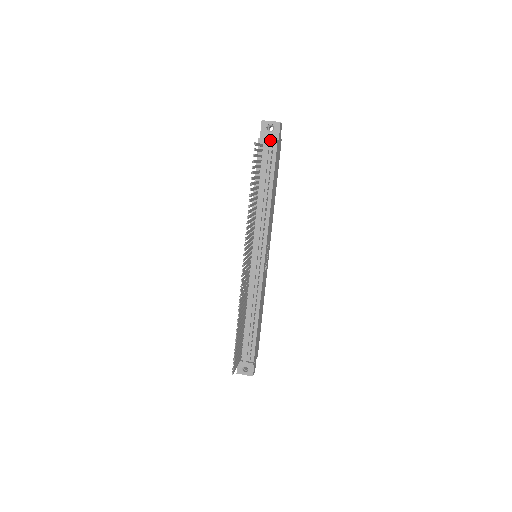
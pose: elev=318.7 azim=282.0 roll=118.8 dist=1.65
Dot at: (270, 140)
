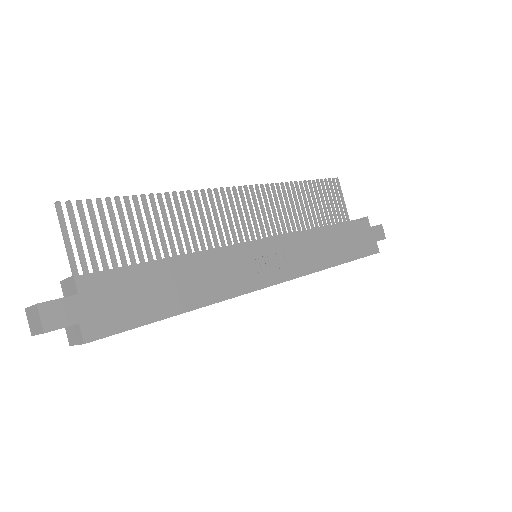
Dot at: (360, 219)
